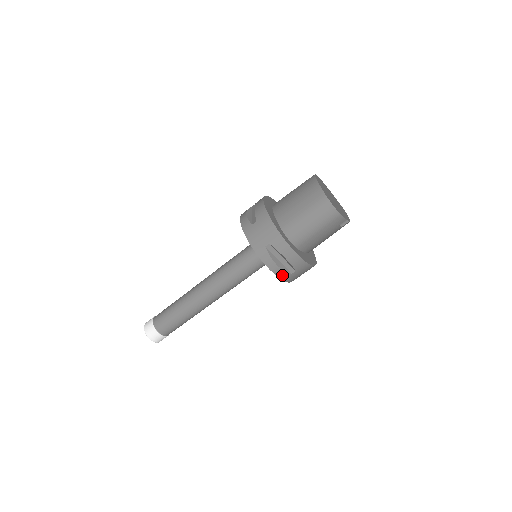
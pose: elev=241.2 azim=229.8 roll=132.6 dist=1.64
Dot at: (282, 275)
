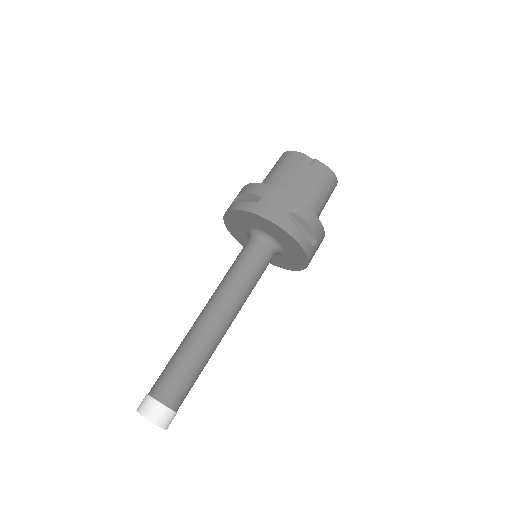
Dot at: (247, 207)
